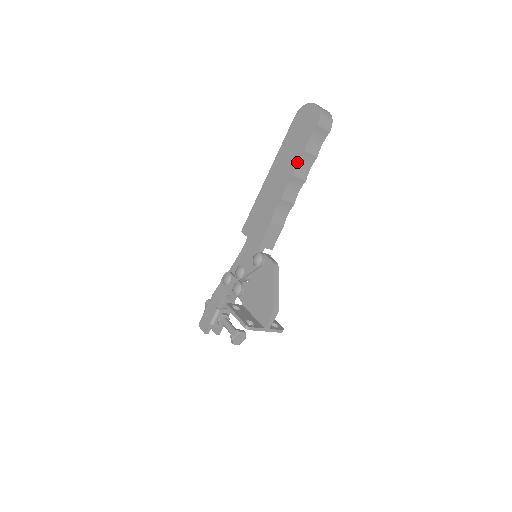
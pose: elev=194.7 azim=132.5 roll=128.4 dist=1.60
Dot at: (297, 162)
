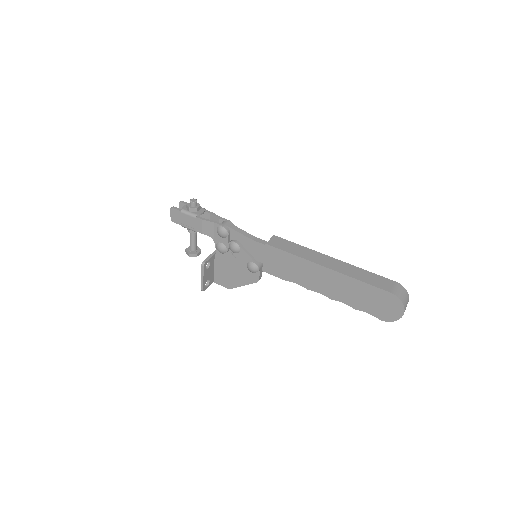
Dot at: occluded
